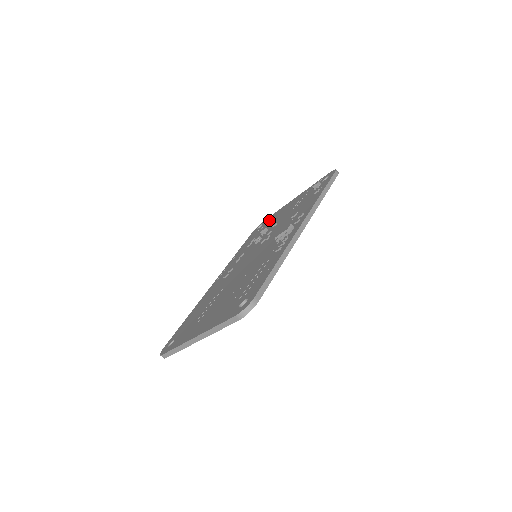
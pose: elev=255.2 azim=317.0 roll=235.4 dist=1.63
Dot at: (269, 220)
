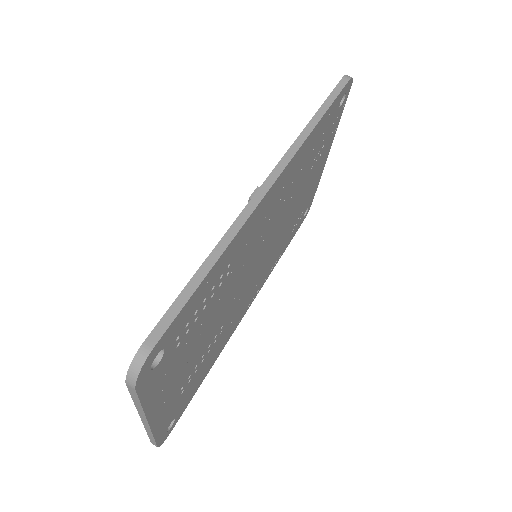
Dot at: occluded
